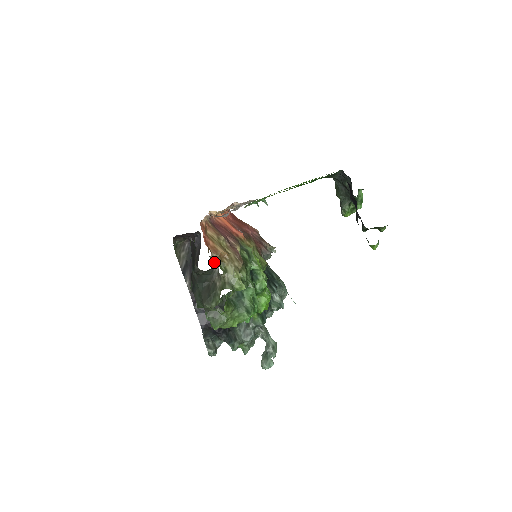
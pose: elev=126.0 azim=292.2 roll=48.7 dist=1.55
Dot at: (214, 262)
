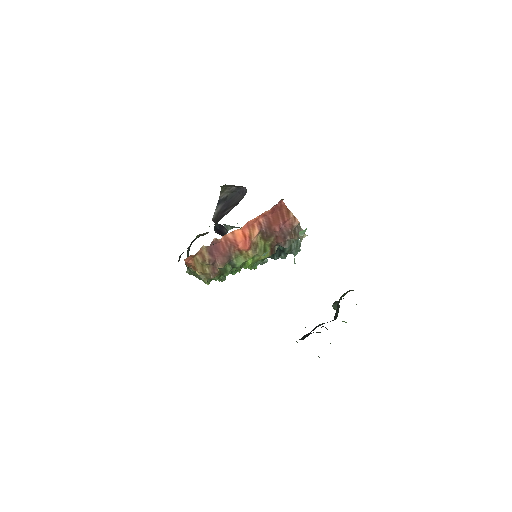
Dot at: (191, 269)
